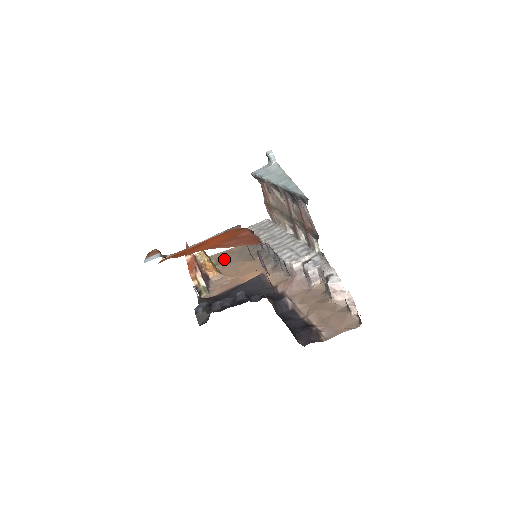
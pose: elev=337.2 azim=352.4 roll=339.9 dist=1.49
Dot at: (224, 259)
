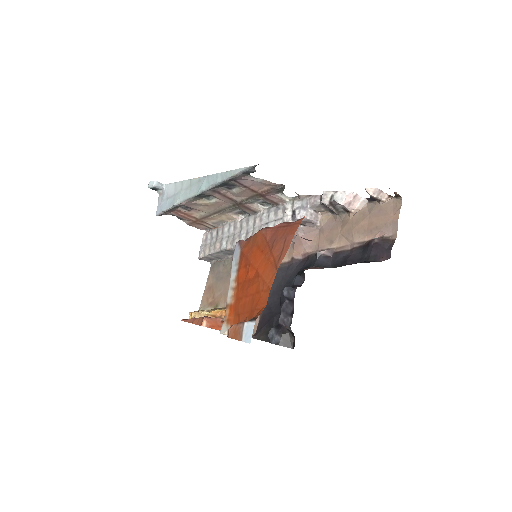
Dot at: (215, 297)
